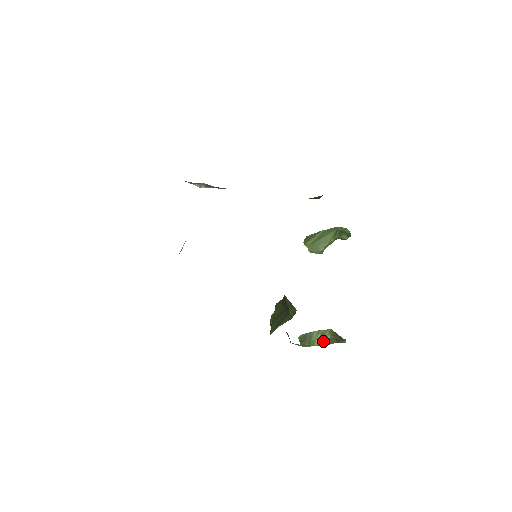
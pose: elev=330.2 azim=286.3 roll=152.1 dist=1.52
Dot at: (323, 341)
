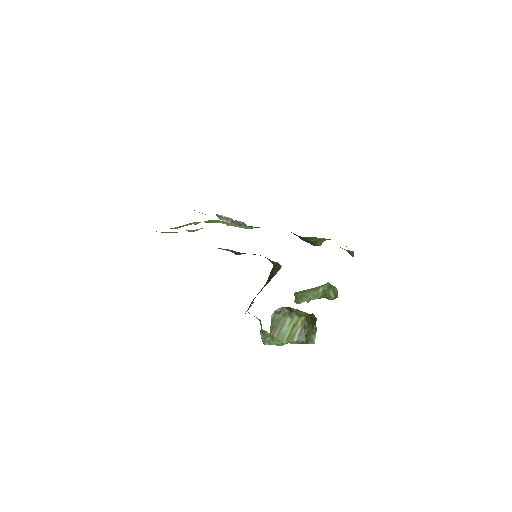
Dot at: (293, 335)
